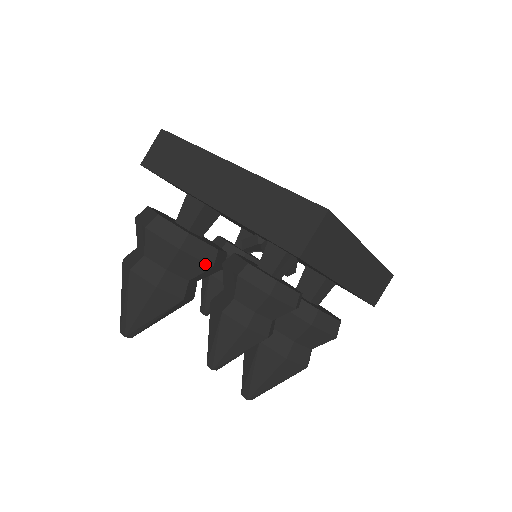
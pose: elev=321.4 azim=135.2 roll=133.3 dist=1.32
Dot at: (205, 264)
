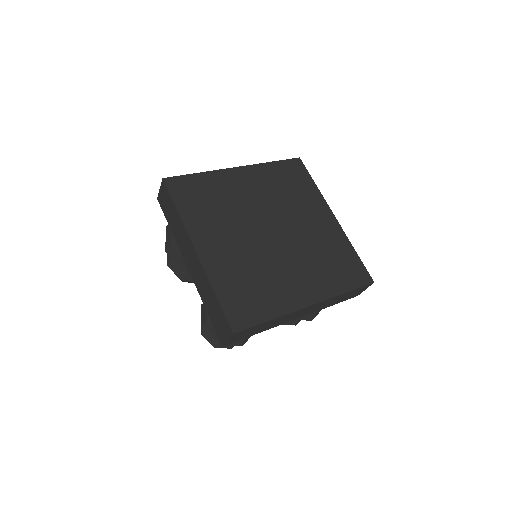
Dot at: occluded
